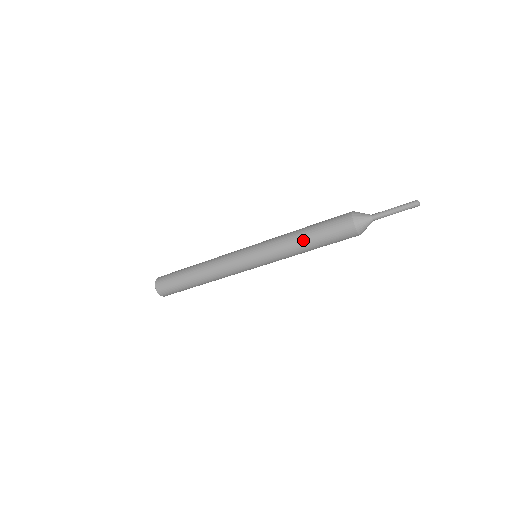
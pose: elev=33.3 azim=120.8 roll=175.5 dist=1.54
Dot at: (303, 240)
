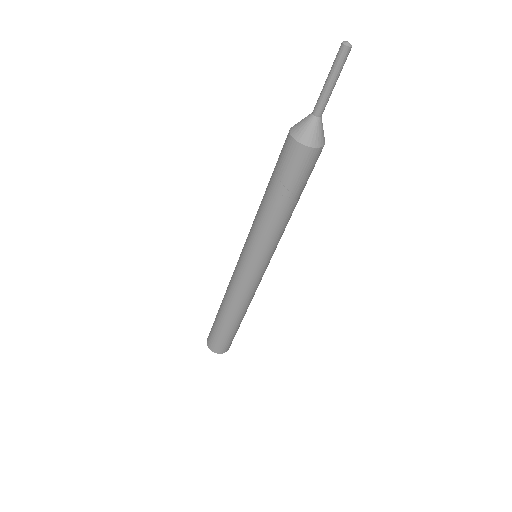
Dot at: (266, 202)
